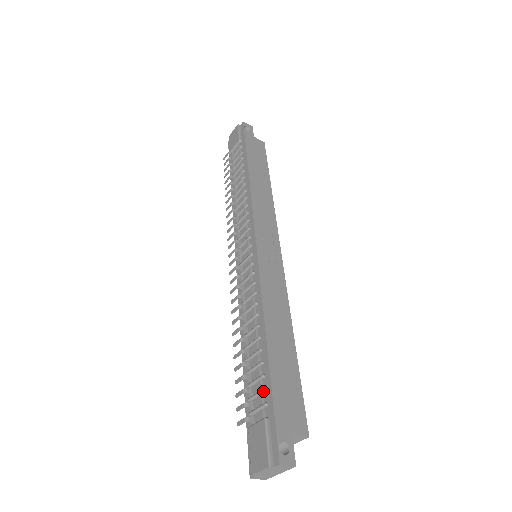
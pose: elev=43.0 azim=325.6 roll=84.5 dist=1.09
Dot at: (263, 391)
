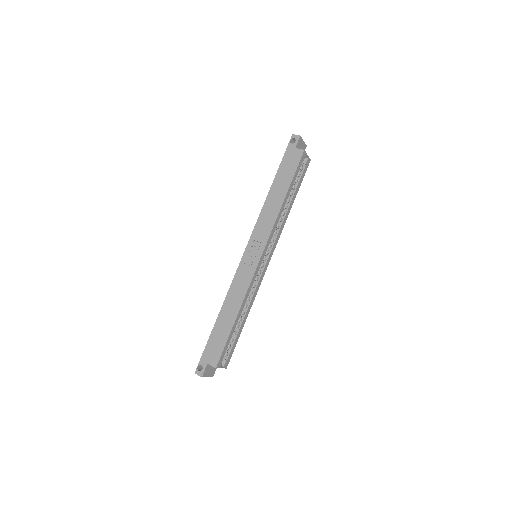
Dot at: occluded
